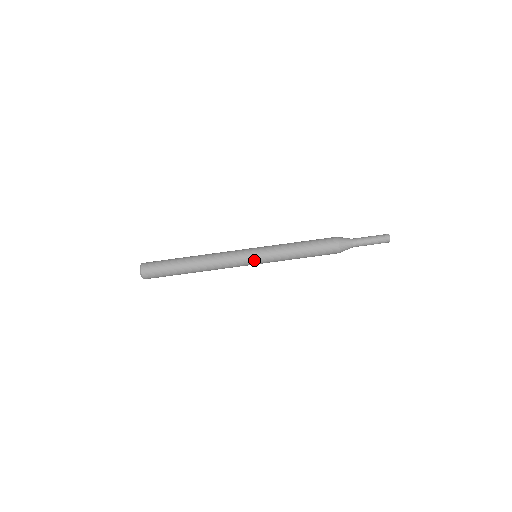
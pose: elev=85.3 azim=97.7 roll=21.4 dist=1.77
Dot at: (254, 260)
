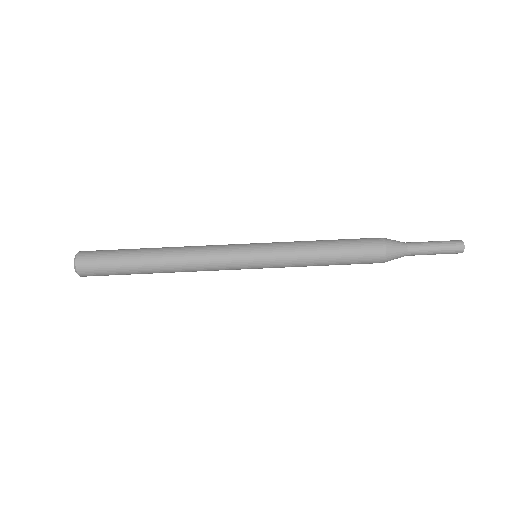
Dot at: (253, 265)
